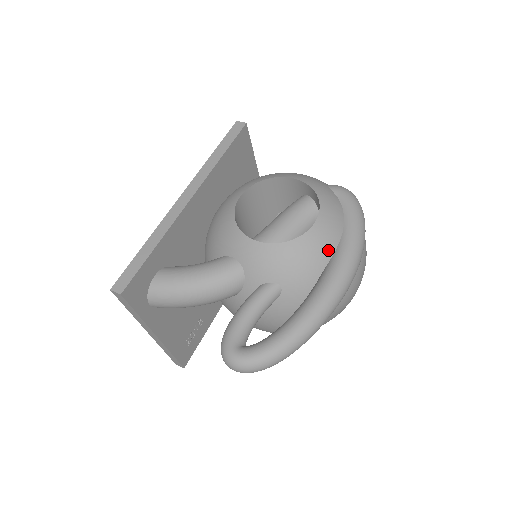
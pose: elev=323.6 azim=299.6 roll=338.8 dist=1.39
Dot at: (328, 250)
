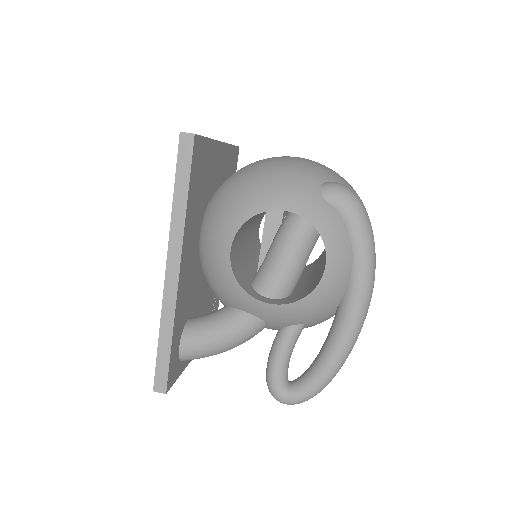
Dot at: (343, 285)
